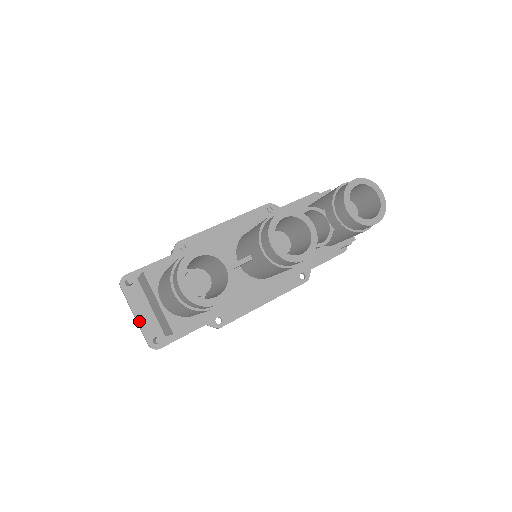
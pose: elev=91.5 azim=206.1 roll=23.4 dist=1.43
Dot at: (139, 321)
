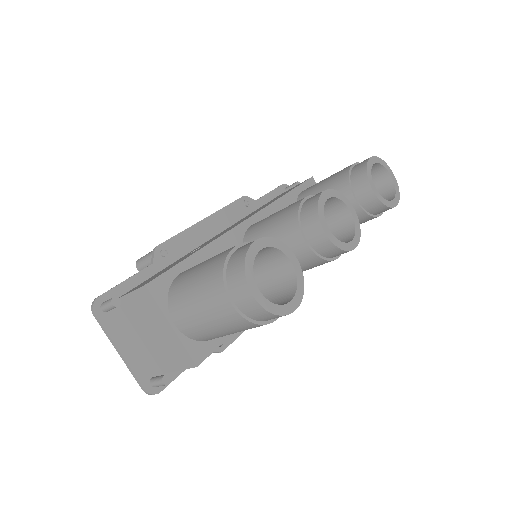
Dot at: (127, 359)
